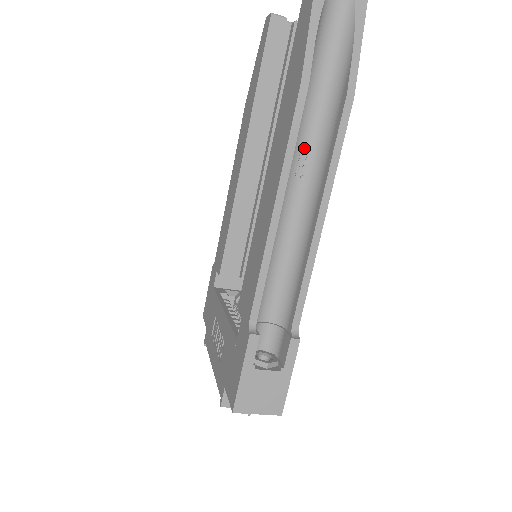
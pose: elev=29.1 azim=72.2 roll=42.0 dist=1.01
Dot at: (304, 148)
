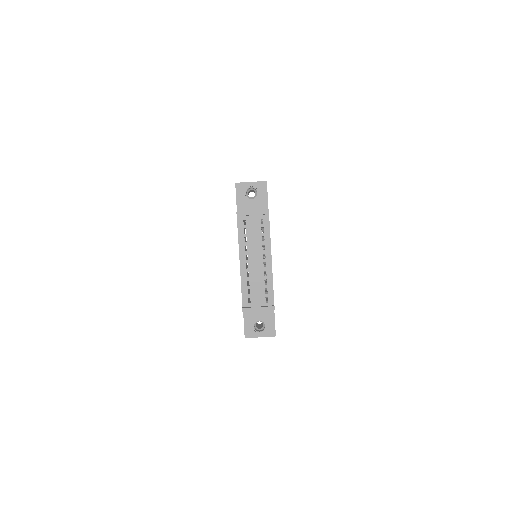
Dot at: occluded
